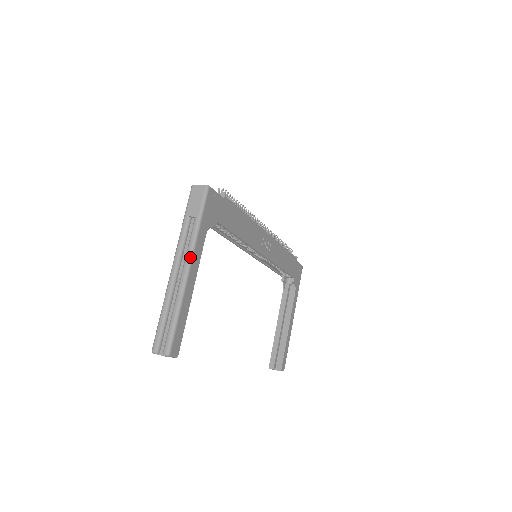
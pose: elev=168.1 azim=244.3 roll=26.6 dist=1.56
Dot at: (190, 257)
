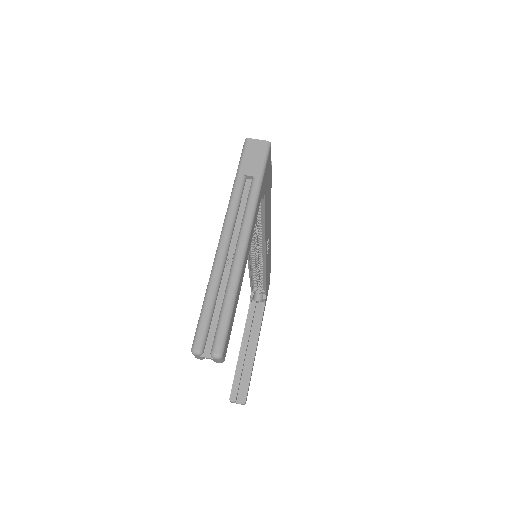
Dot at: (249, 226)
